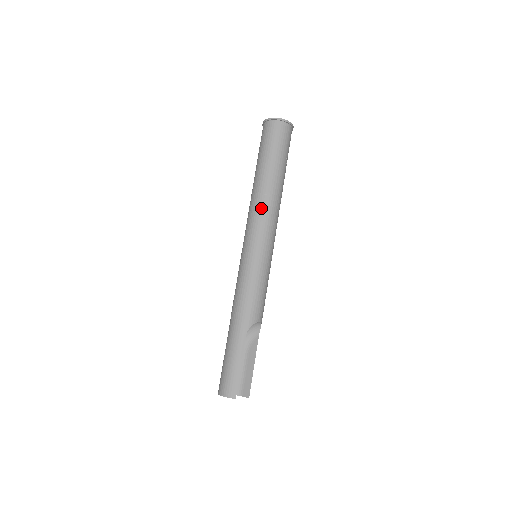
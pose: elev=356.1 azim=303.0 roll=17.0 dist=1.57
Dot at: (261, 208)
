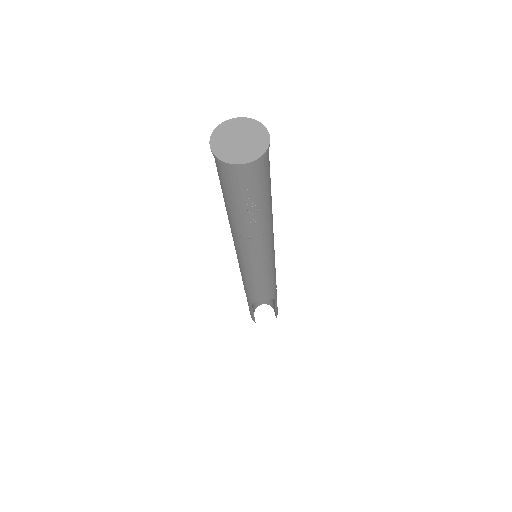
Dot at: (234, 240)
